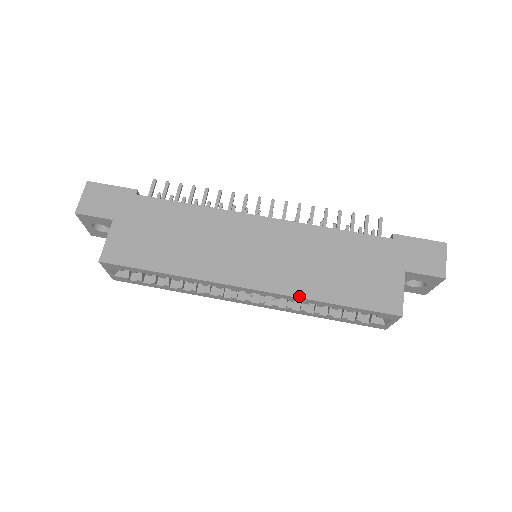
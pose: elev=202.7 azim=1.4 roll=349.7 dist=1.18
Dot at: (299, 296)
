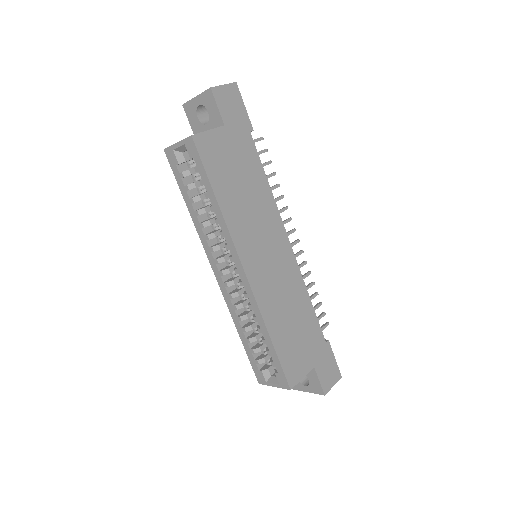
Dot at: (262, 312)
